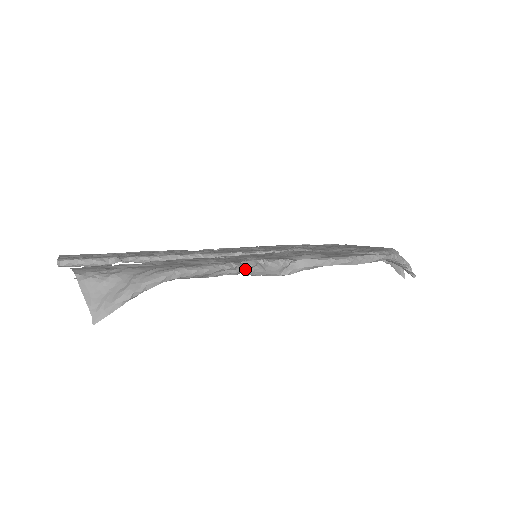
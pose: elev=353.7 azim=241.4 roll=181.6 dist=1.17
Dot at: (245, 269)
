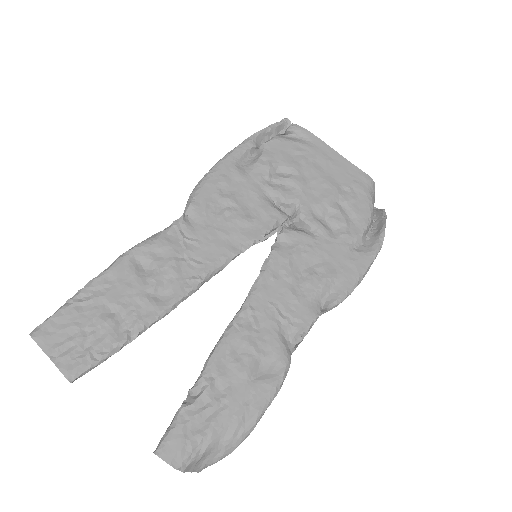
Dot at: (285, 348)
